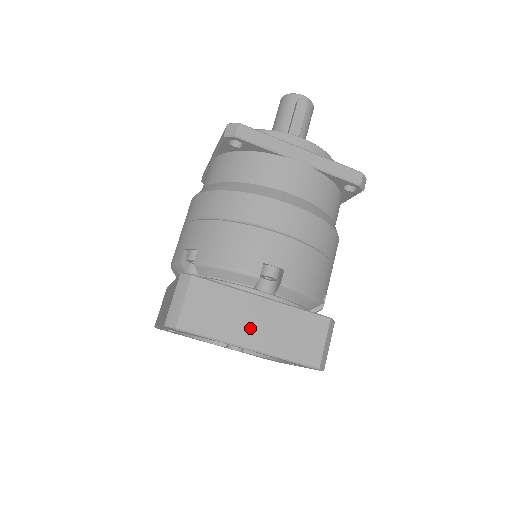
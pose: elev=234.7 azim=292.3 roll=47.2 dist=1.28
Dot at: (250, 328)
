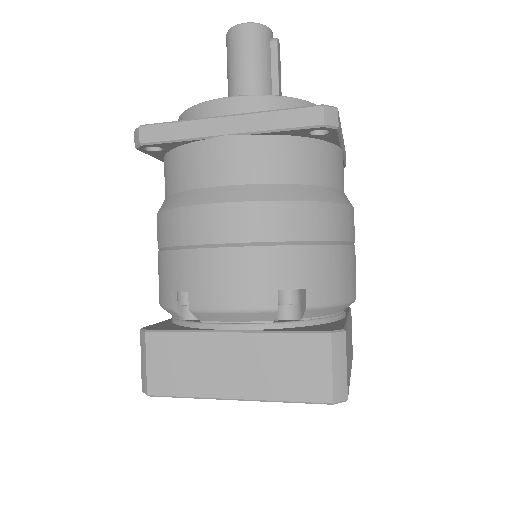
Dot at: occluded
